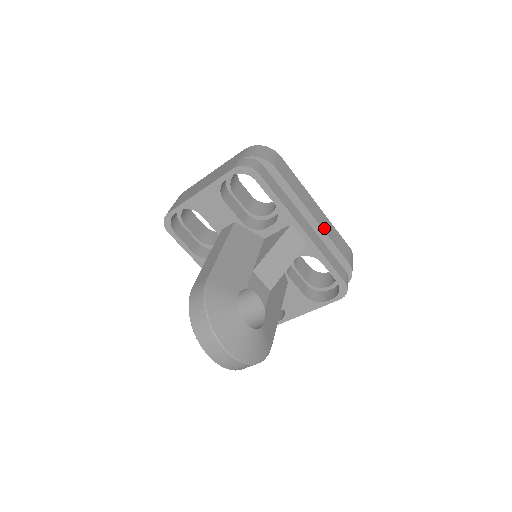
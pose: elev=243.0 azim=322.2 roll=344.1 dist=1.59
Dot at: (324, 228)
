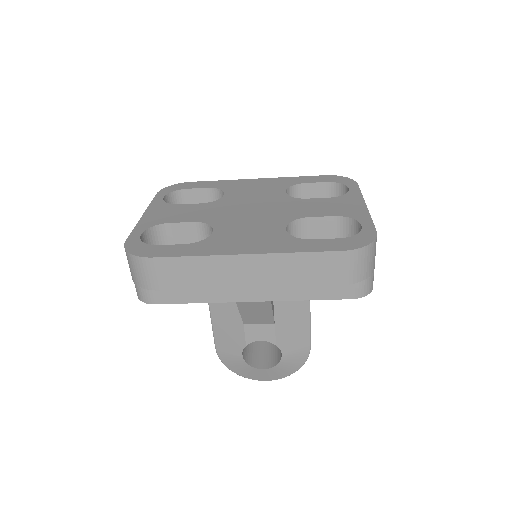
Dot at: (273, 282)
